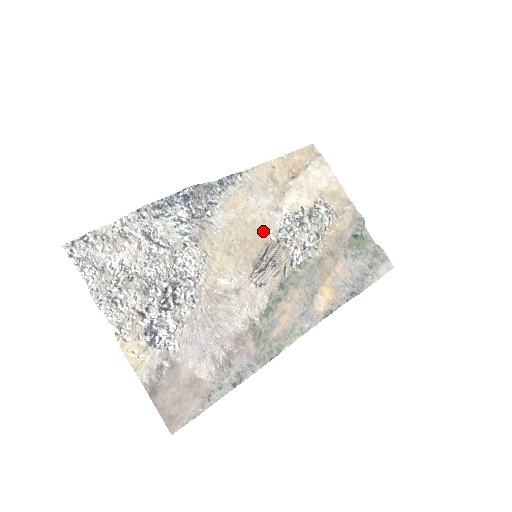
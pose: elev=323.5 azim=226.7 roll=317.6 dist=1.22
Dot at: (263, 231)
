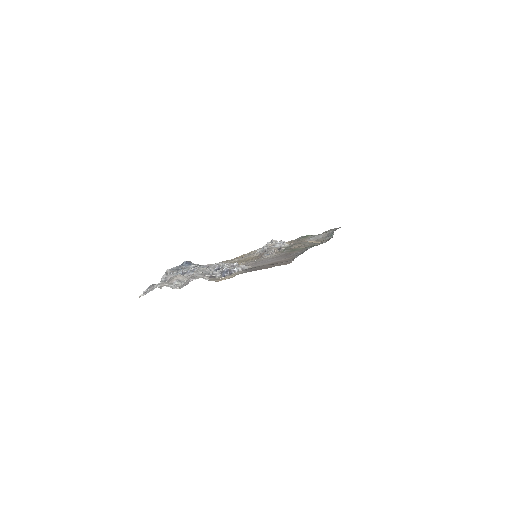
Dot at: (250, 258)
